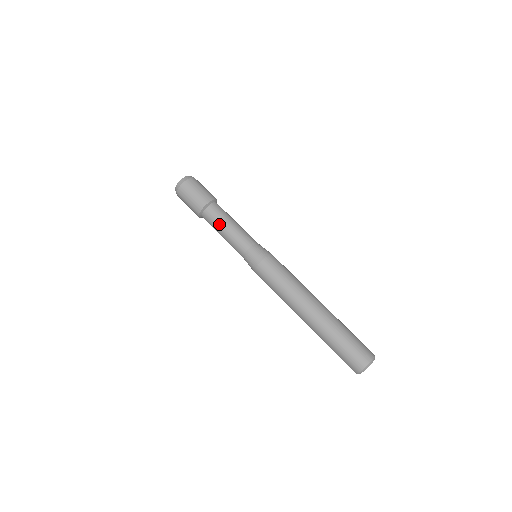
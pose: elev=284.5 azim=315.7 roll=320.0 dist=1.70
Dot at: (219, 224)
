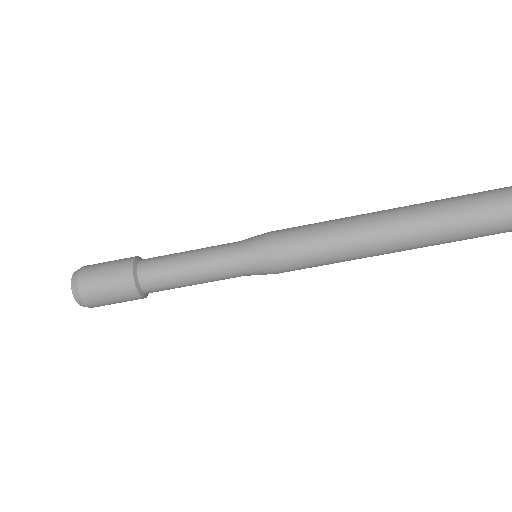
Dot at: occluded
